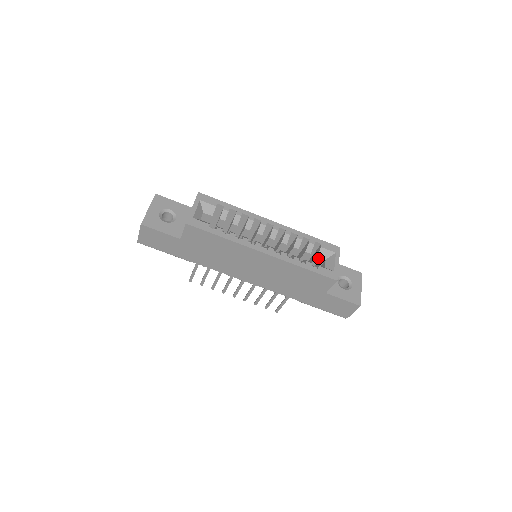
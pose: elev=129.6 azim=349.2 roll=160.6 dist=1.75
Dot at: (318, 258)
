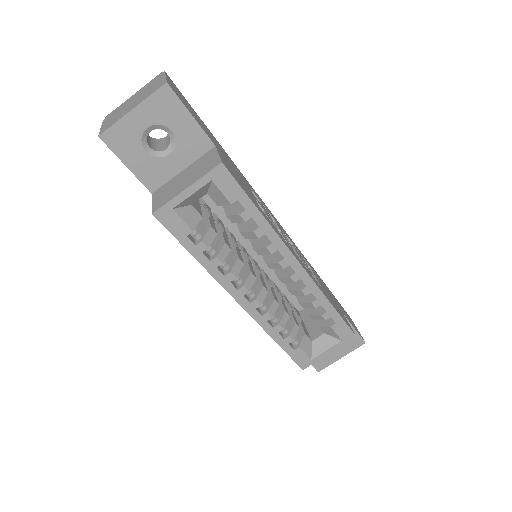
Dot at: (318, 325)
